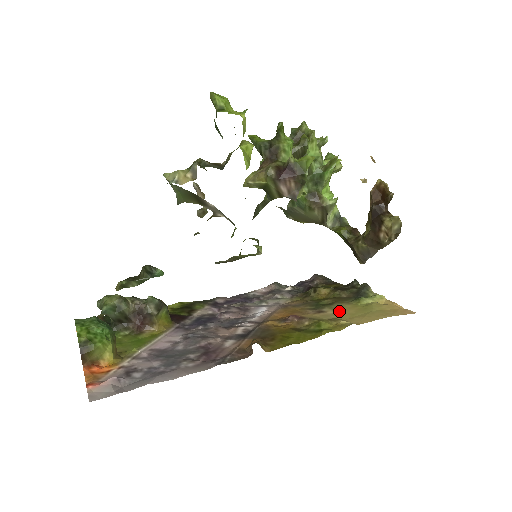
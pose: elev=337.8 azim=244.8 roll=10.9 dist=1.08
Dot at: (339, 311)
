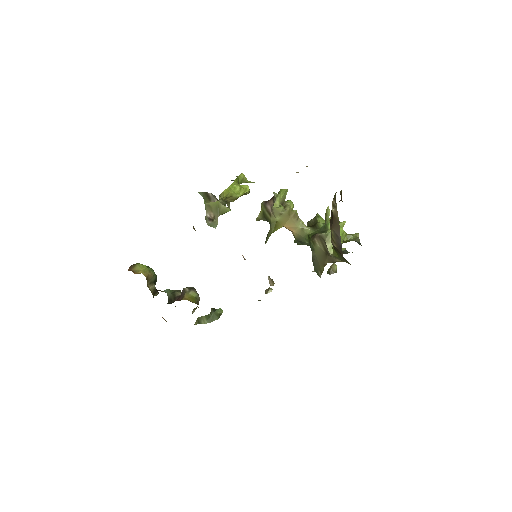
Dot at: occluded
